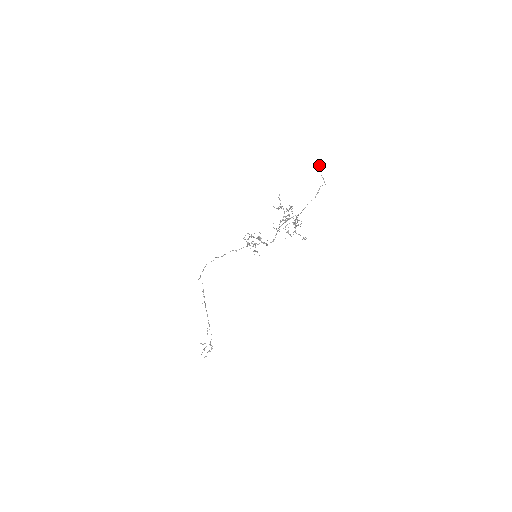
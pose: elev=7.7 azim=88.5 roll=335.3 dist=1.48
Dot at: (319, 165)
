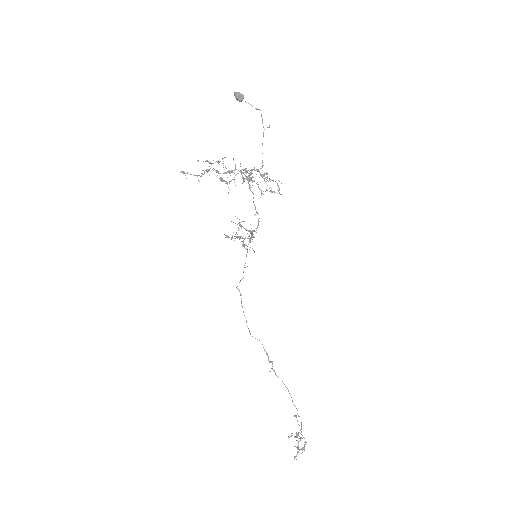
Dot at: (241, 94)
